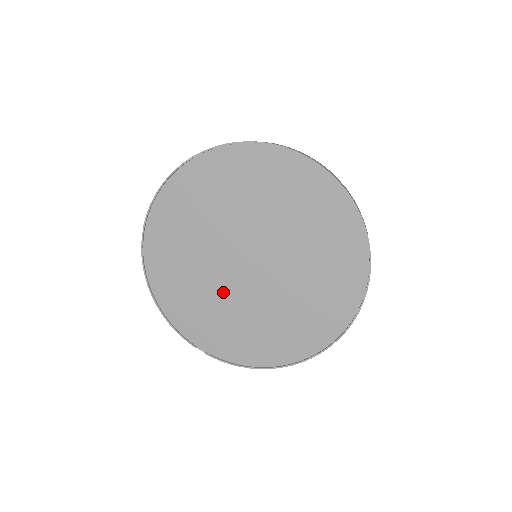
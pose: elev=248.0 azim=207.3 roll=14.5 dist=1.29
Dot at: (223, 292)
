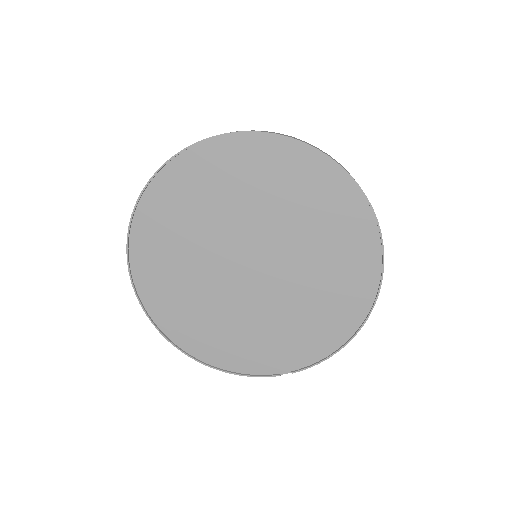
Dot at: (255, 309)
